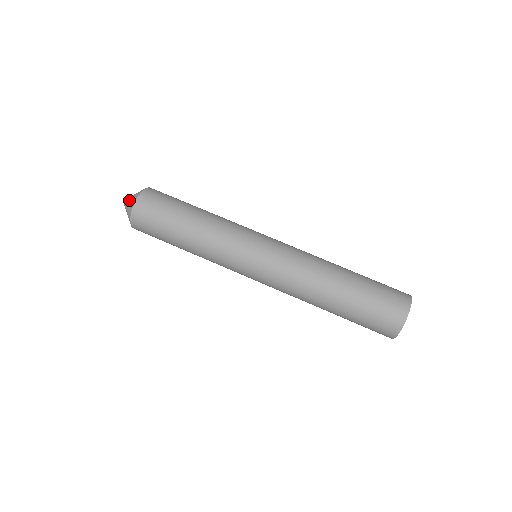
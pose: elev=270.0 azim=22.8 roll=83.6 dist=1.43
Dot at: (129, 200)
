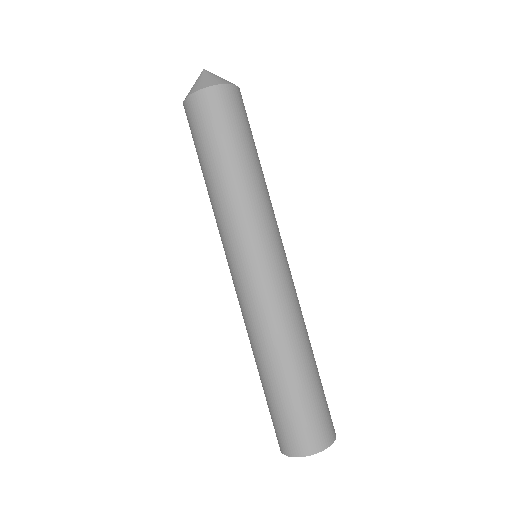
Dot at: (213, 76)
